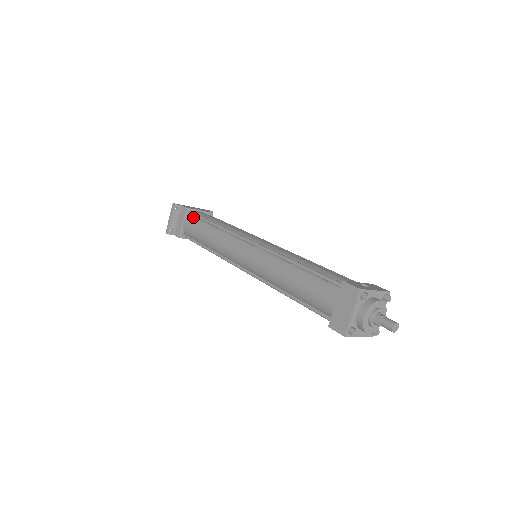
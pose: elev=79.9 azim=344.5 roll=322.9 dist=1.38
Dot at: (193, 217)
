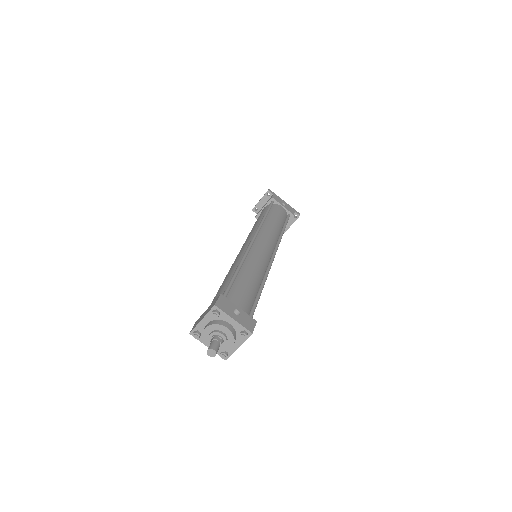
Dot at: occluded
